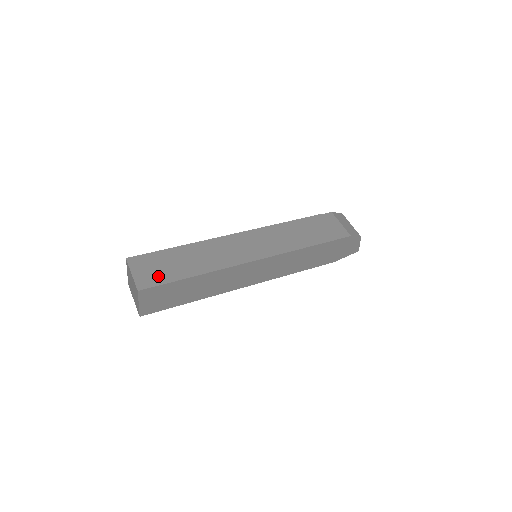
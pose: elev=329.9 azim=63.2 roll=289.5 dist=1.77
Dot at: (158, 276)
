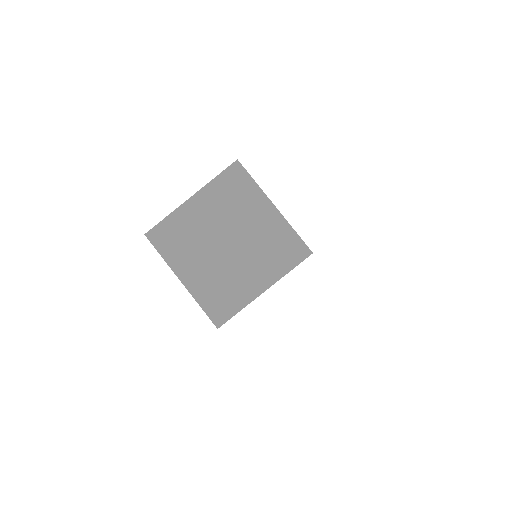
Dot at: occluded
